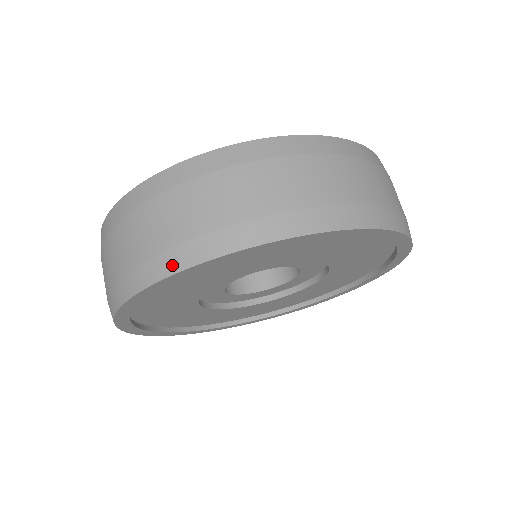
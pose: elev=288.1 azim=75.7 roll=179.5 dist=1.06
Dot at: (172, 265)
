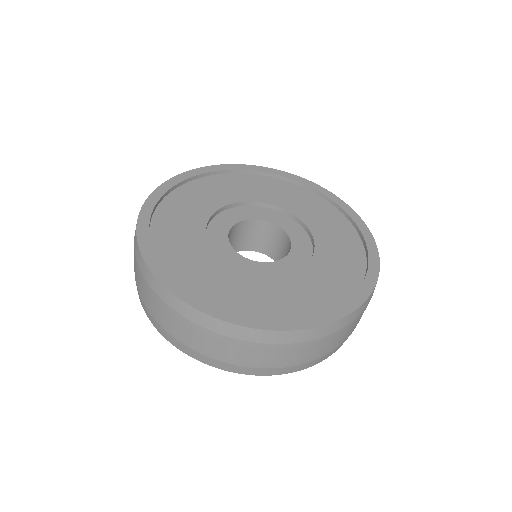
Dot at: (181, 348)
